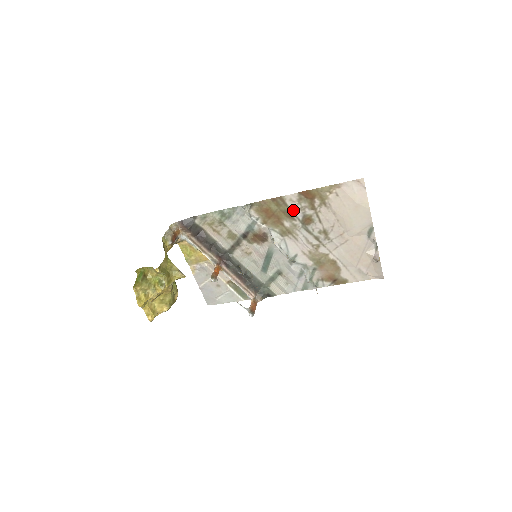
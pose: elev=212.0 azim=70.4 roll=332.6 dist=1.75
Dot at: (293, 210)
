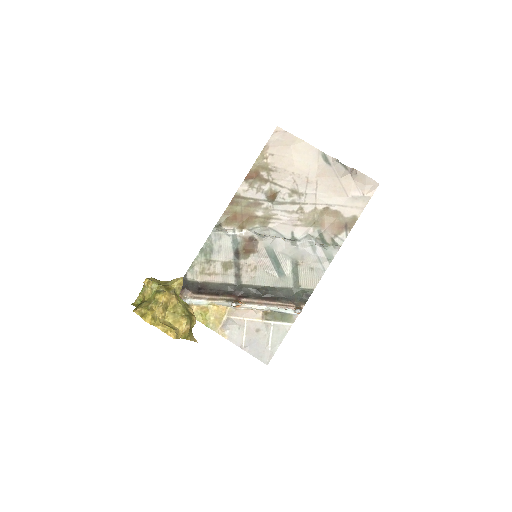
Dot at: (253, 197)
